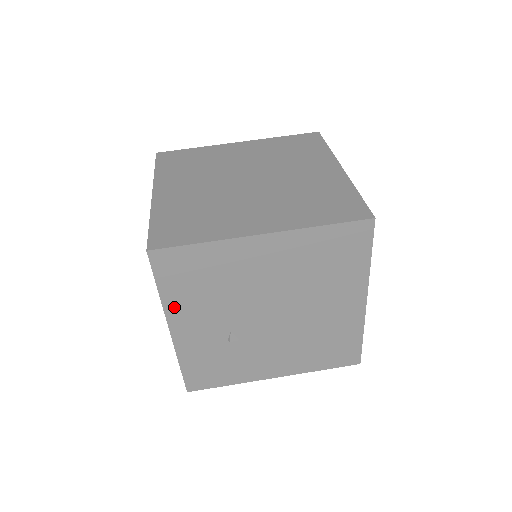
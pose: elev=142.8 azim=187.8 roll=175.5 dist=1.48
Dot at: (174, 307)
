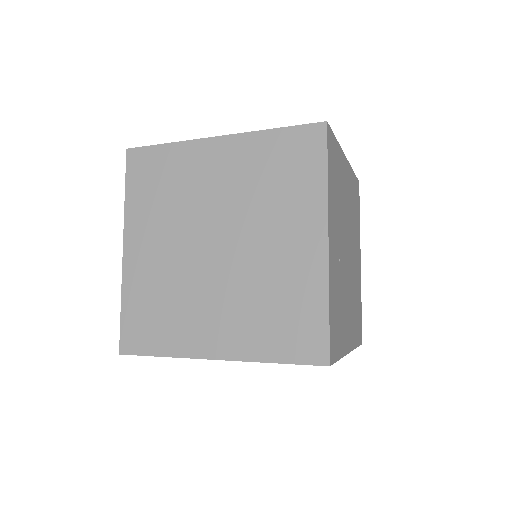
Dot at: occluded
